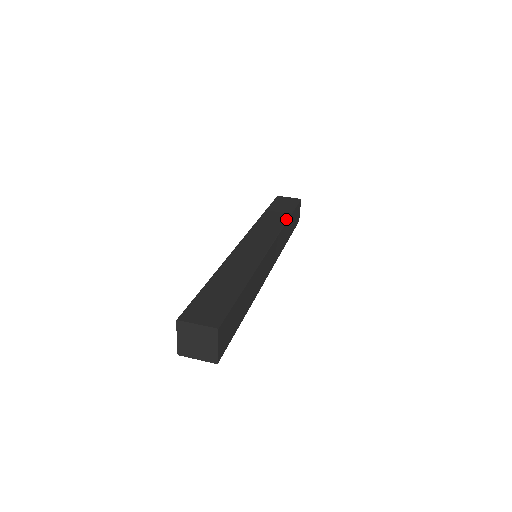
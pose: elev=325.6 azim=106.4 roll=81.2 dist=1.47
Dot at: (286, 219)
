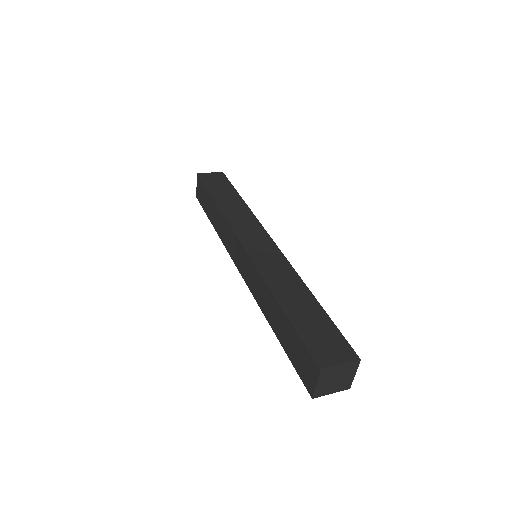
Dot at: (245, 203)
